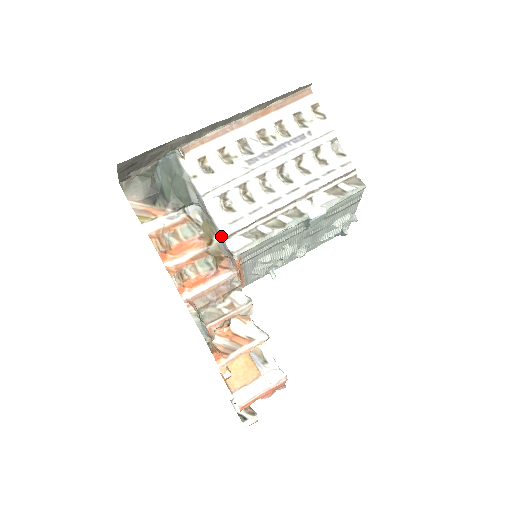
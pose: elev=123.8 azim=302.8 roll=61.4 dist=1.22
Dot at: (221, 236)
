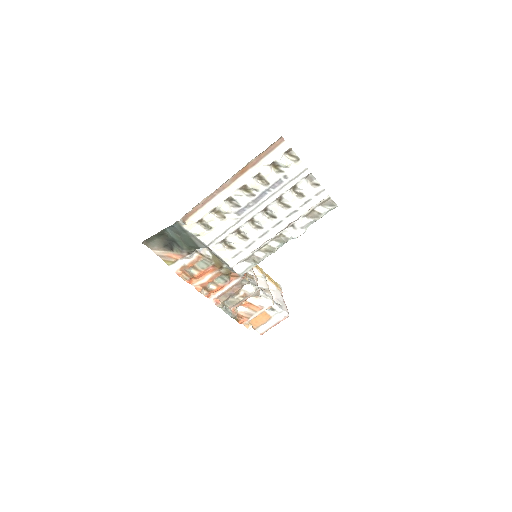
Dot at: (228, 266)
